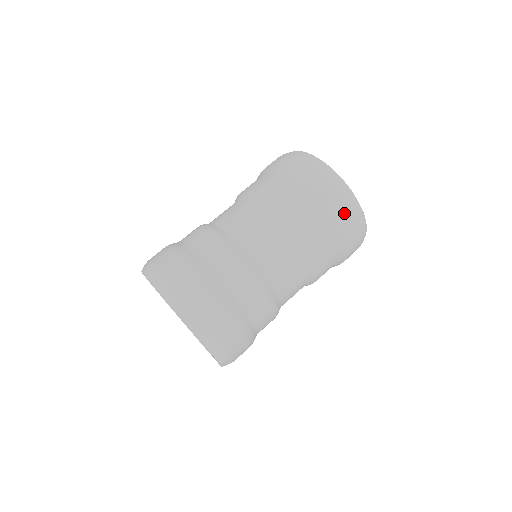
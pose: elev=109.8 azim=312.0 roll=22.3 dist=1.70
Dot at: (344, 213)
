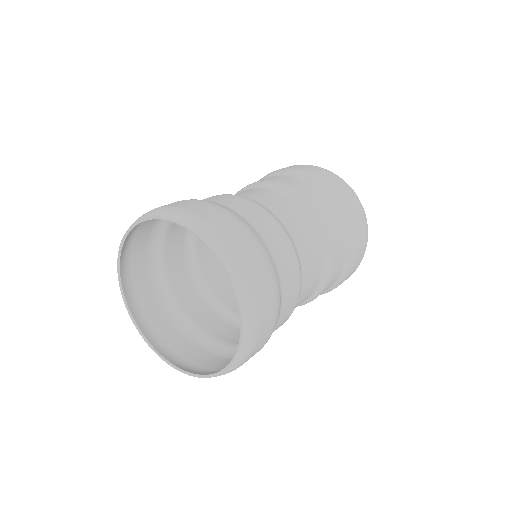
Dot at: (347, 193)
